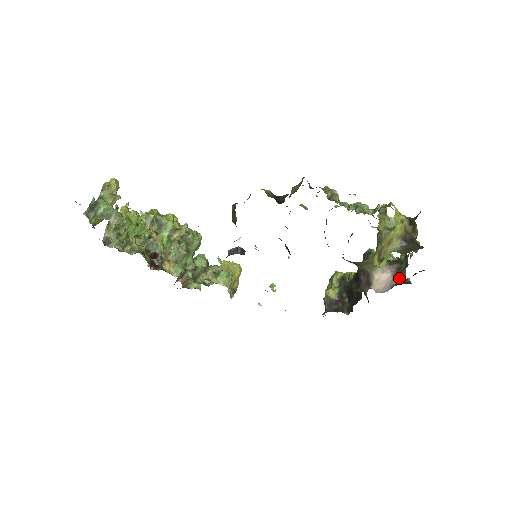
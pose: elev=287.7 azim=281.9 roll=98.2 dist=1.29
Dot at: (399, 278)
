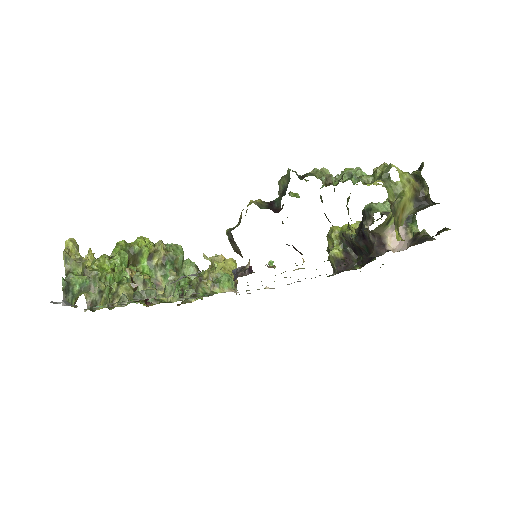
Dot at: (412, 230)
